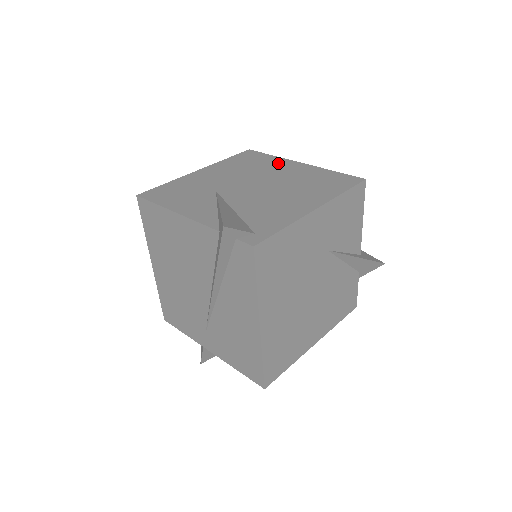
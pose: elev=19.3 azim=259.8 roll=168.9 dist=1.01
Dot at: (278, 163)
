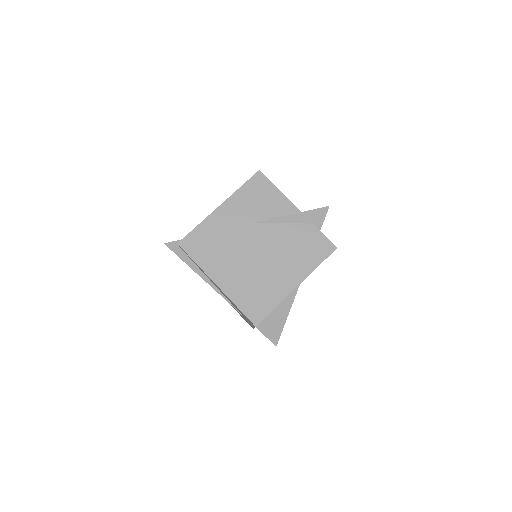
Dot at: occluded
